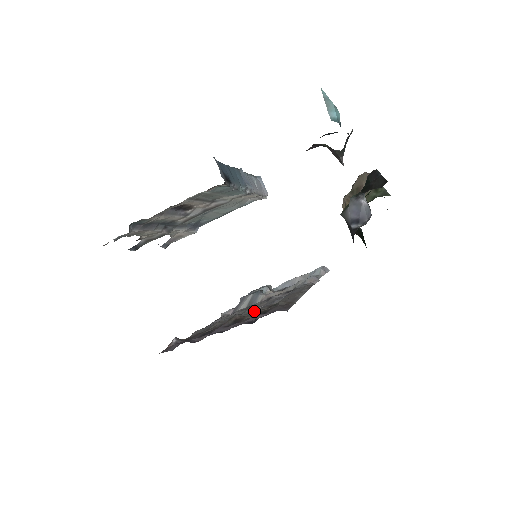
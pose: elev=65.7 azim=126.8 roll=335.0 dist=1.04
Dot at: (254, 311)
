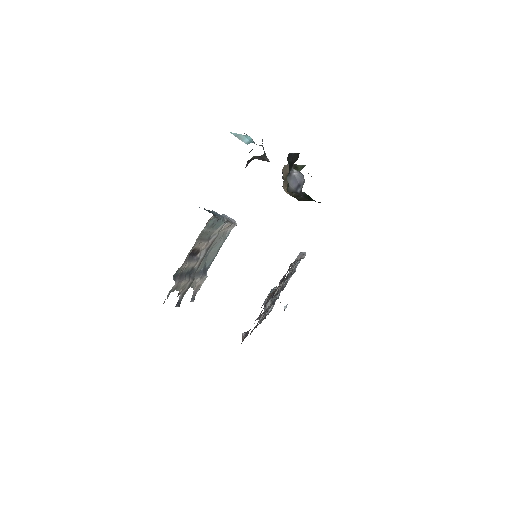
Dot at: occluded
